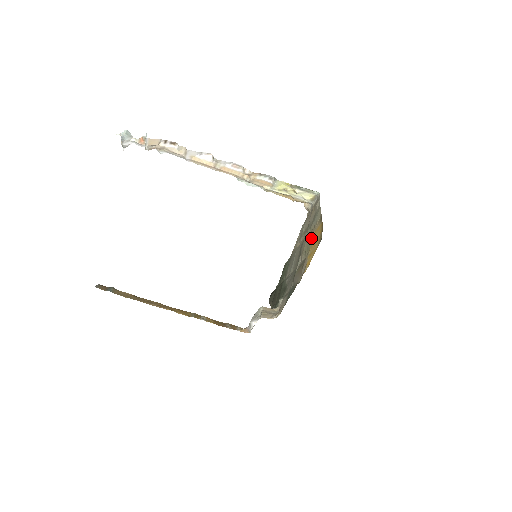
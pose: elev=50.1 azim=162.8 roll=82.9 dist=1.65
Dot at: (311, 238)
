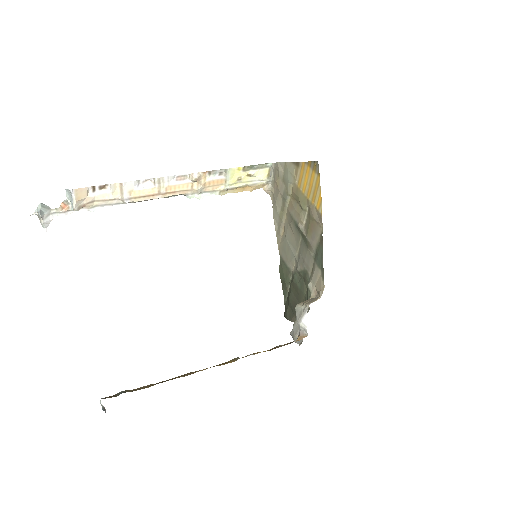
Dot at: (299, 193)
